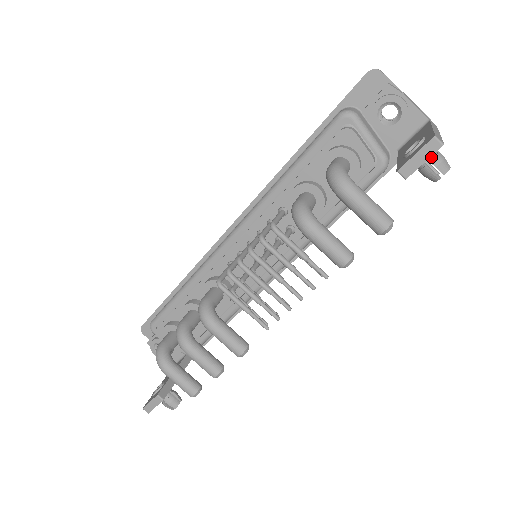
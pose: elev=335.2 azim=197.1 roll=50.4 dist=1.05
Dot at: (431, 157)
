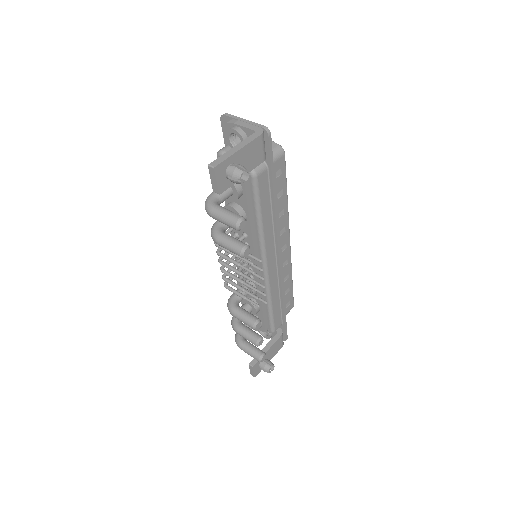
Dot at: (228, 172)
